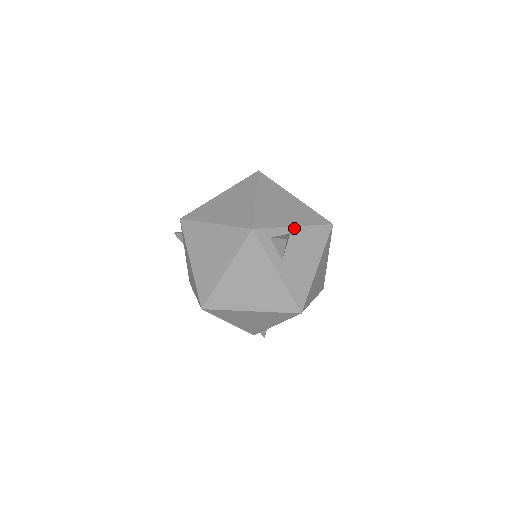
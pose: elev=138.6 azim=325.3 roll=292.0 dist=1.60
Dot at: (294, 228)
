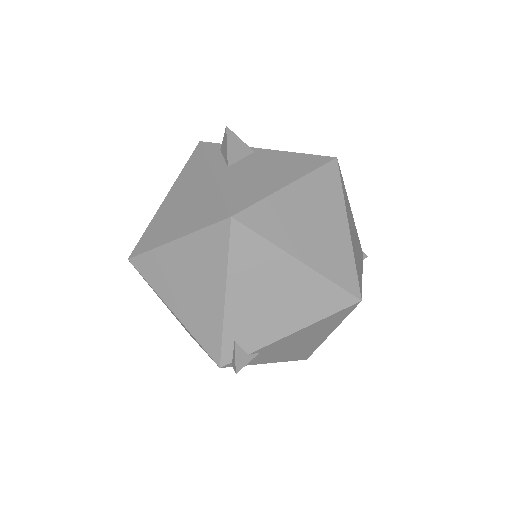
Dot at: (264, 150)
